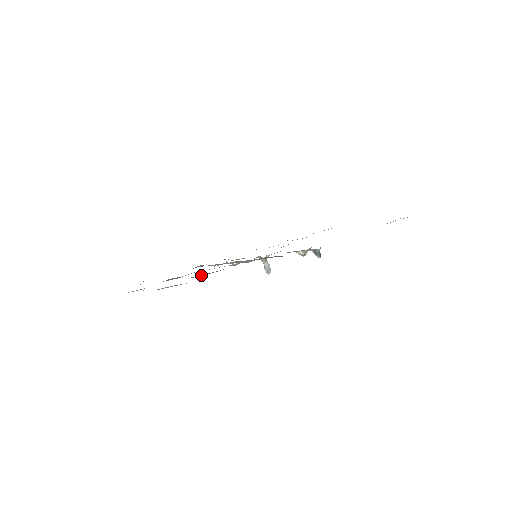
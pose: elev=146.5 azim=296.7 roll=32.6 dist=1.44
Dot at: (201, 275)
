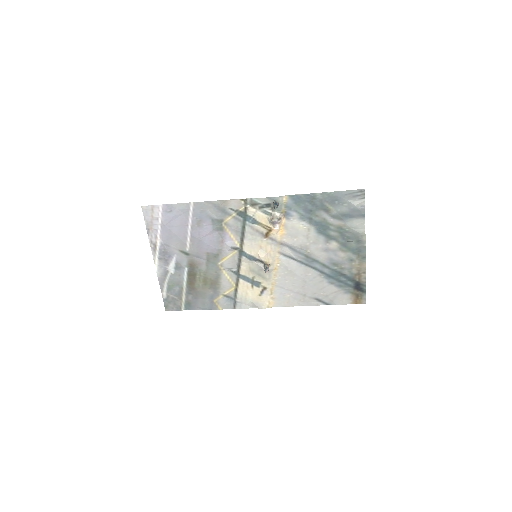
Dot at: (197, 231)
